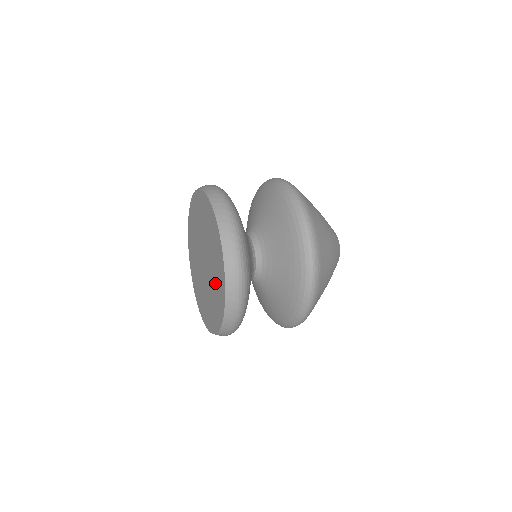
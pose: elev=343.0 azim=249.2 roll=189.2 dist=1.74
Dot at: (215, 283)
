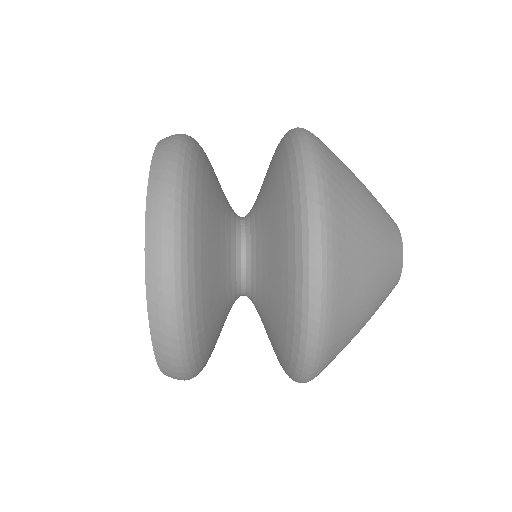
Dot at: occluded
